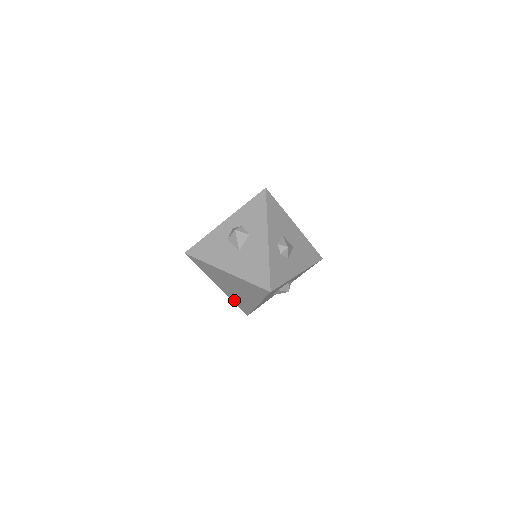
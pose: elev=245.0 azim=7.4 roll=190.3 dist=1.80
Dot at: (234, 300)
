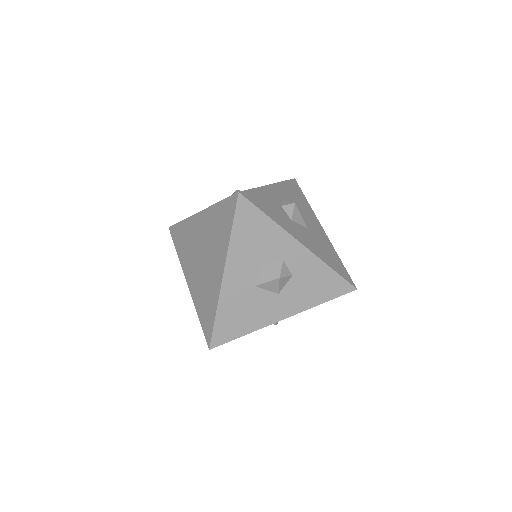
Dot at: (199, 307)
